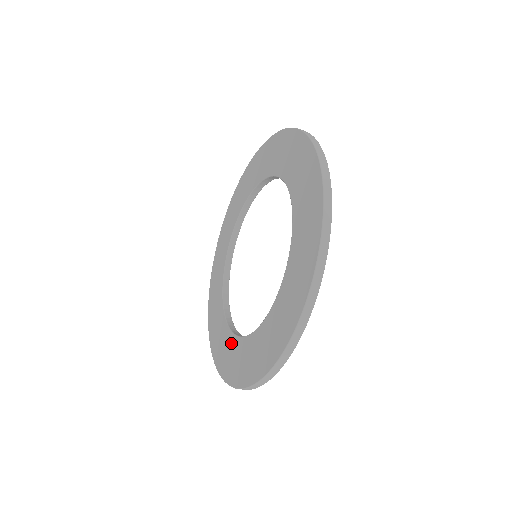
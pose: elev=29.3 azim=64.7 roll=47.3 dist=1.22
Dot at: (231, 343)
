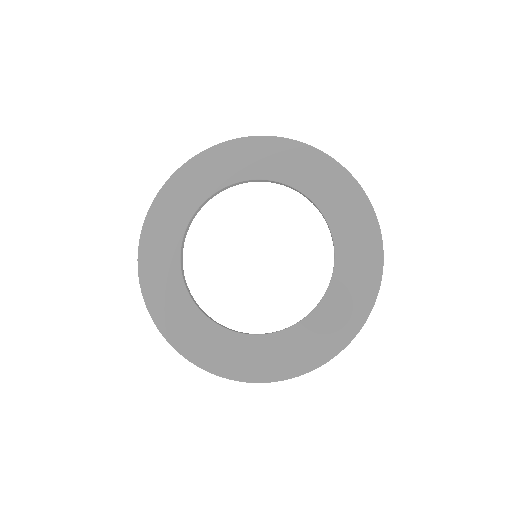
Dot at: (257, 345)
